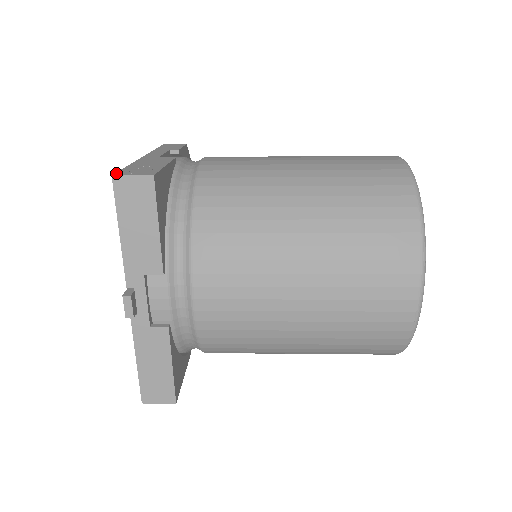
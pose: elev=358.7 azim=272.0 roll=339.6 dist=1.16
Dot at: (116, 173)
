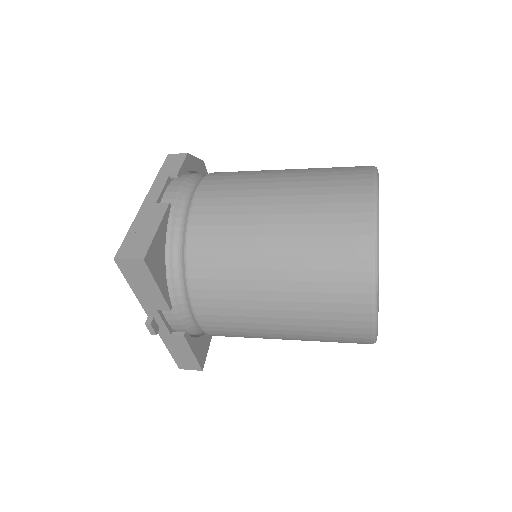
Dot at: (117, 253)
